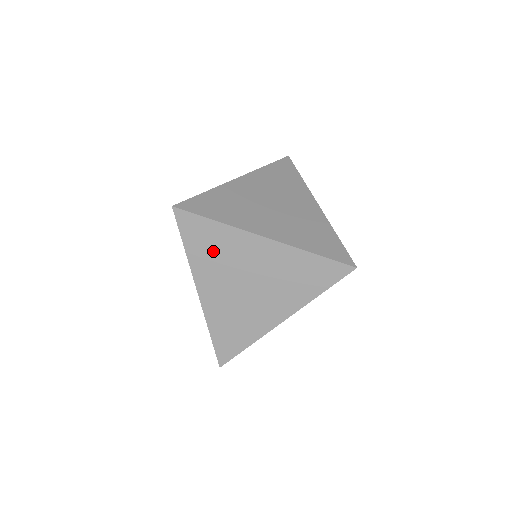
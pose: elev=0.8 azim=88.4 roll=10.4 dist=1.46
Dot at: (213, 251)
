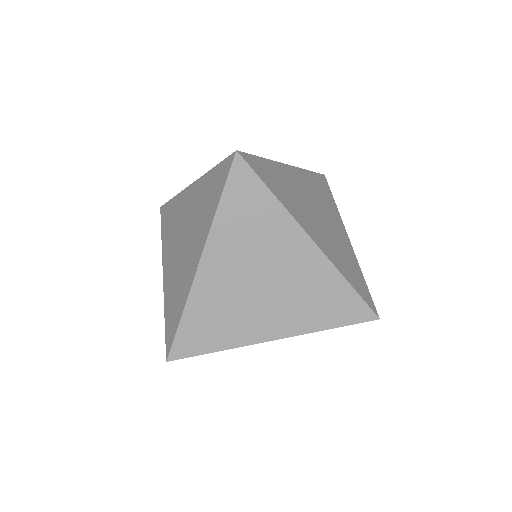
Dot at: (171, 225)
